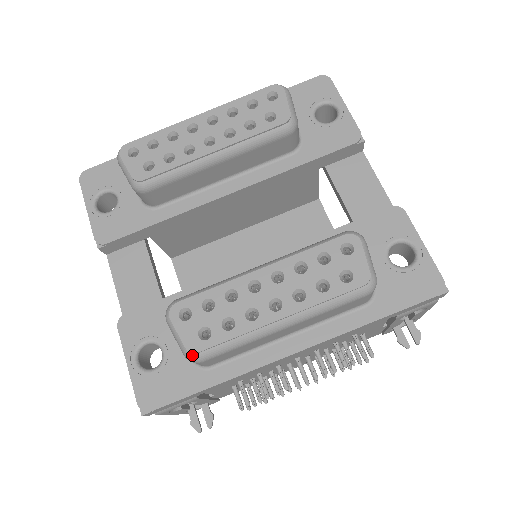
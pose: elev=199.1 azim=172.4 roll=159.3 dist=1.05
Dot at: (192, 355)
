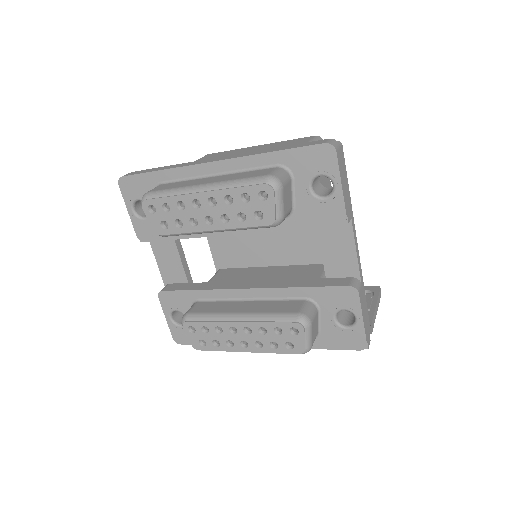
Dot at: (196, 349)
